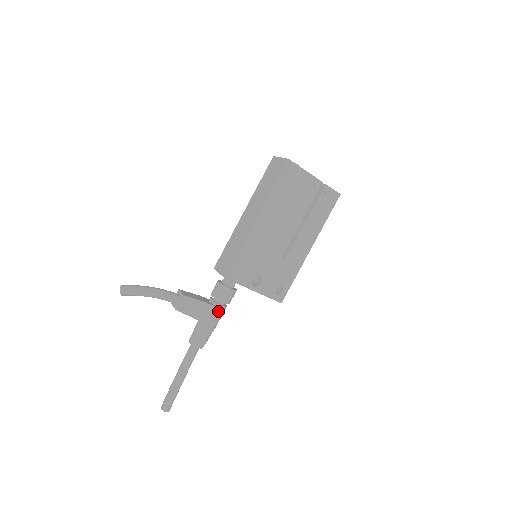
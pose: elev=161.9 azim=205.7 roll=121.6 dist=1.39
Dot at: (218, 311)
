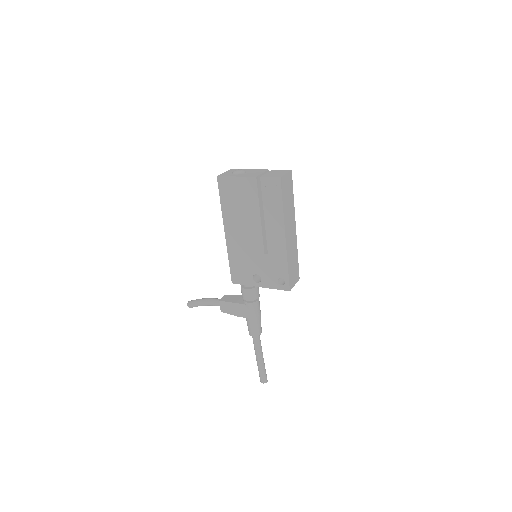
Dot at: (248, 307)
